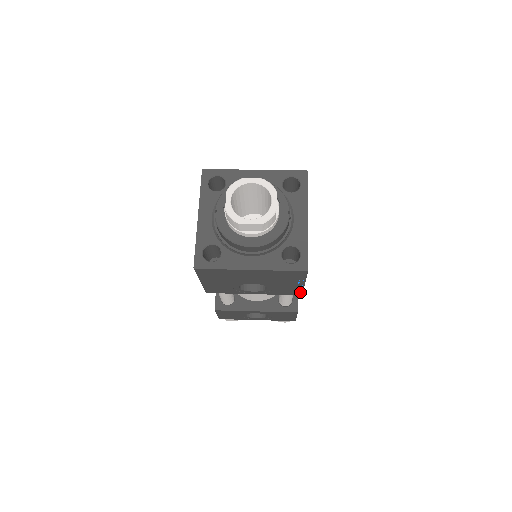
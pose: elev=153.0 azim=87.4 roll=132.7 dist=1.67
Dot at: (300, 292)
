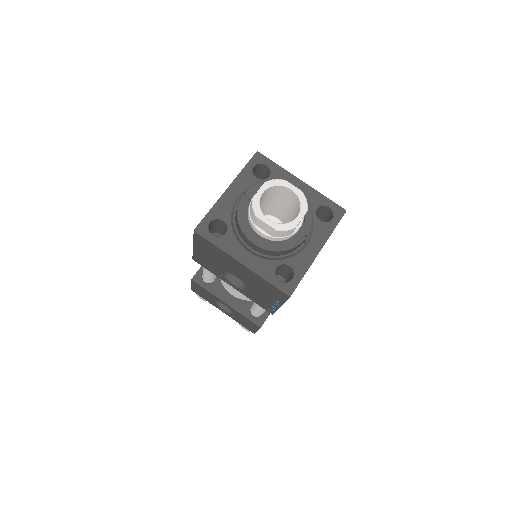
Dot at: (273, 311)
